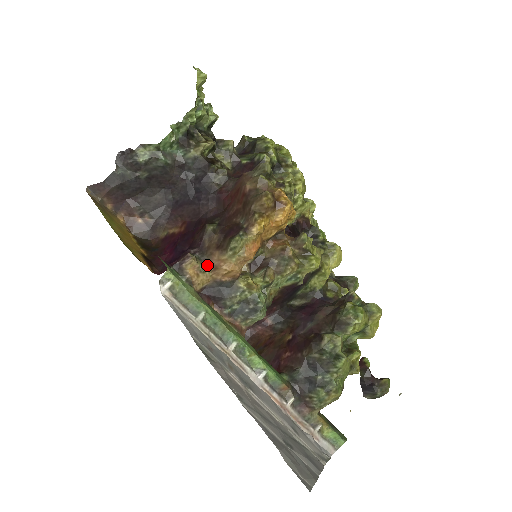
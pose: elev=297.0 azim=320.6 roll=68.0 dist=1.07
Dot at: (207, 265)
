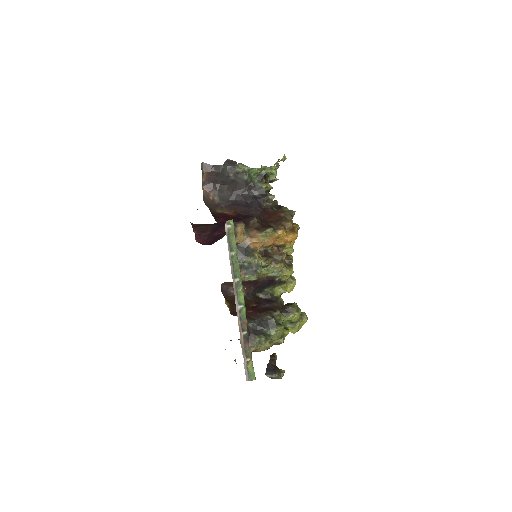
Dot at: (247, 233)
